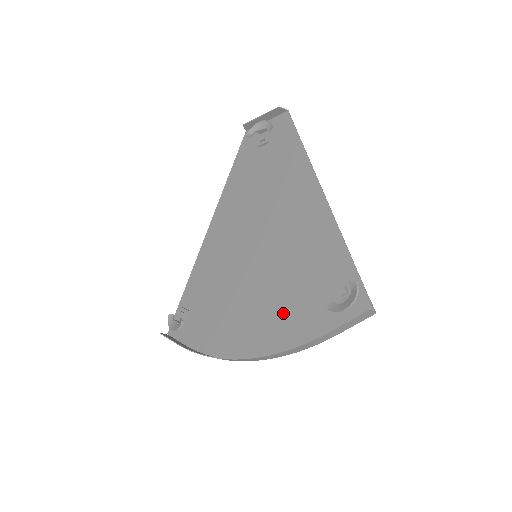
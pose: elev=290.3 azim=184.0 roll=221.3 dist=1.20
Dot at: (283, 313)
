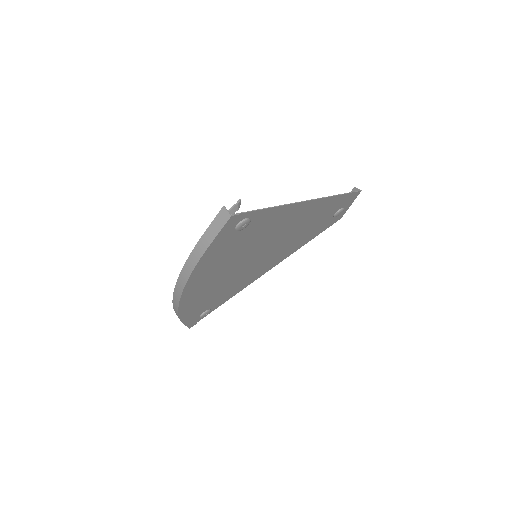
Dot at: (218, 262)
